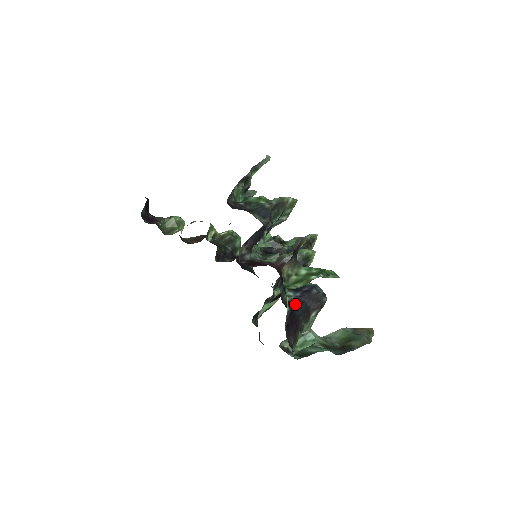
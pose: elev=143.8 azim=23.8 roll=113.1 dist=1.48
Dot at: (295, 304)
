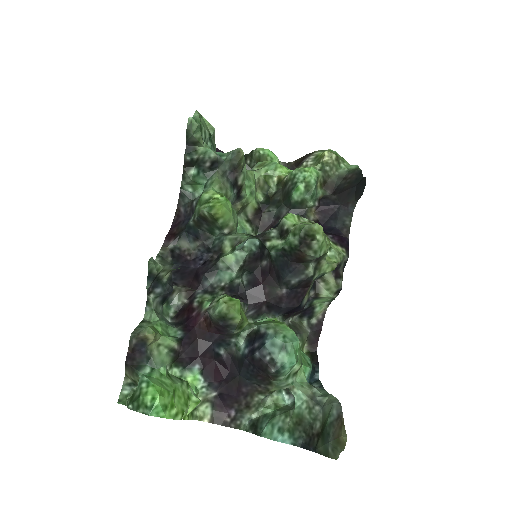
Dot at: (240, 365)
